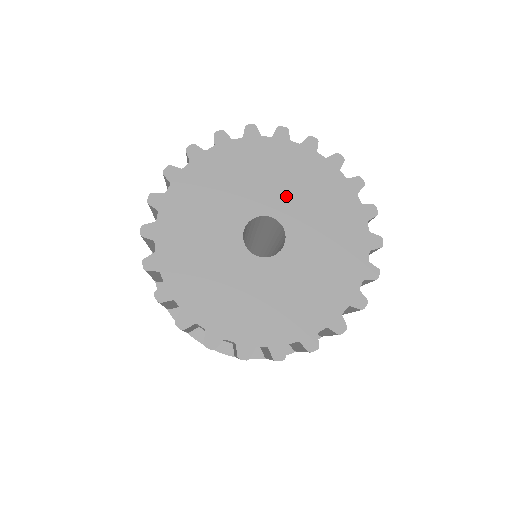
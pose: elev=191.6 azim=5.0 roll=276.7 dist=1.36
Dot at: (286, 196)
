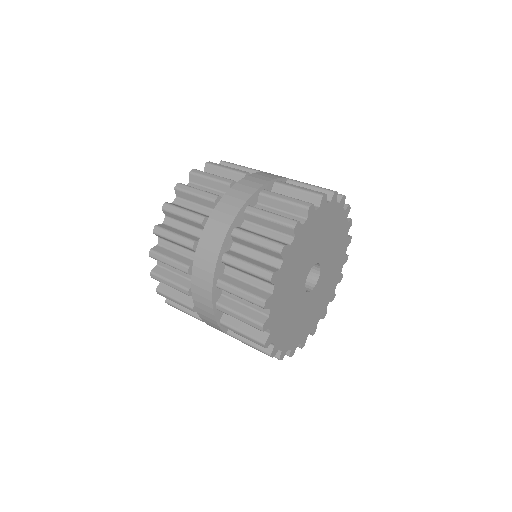
Dot at: (330, 255)
